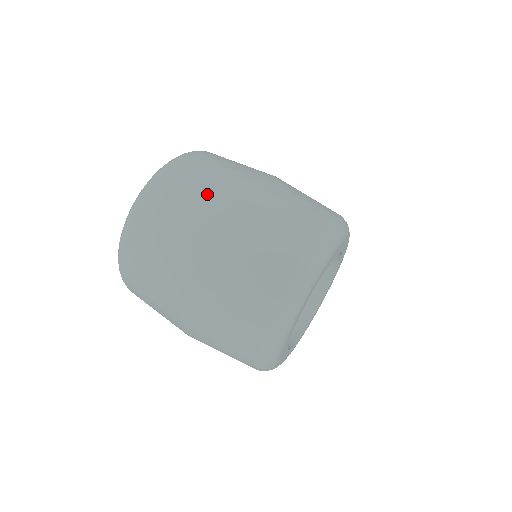
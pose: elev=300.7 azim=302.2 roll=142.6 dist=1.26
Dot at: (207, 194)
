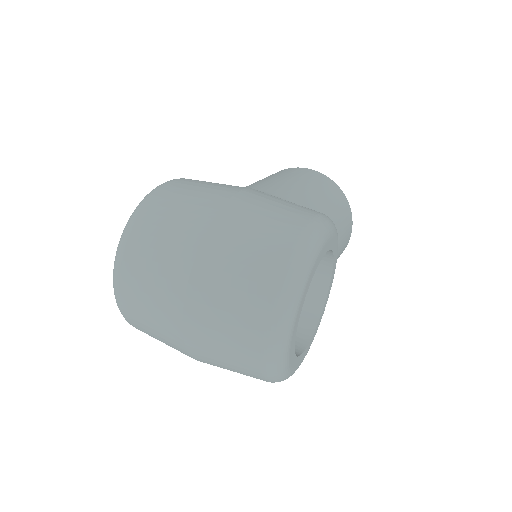
Dot at: (173, 244)
